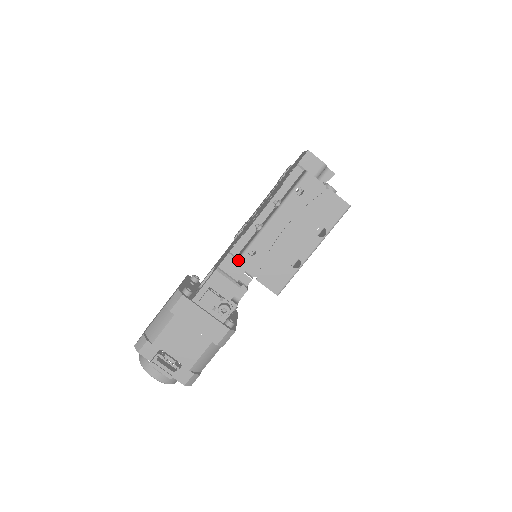
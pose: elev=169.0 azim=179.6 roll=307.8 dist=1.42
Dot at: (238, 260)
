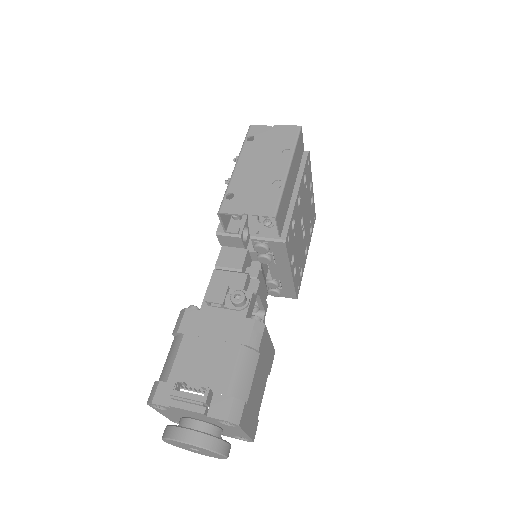
Dot at: (219, 209)
